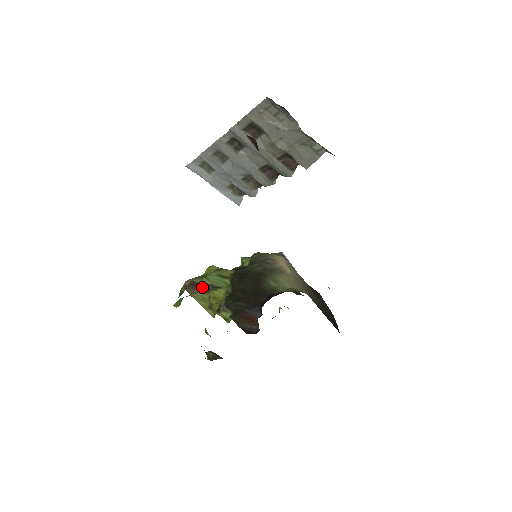
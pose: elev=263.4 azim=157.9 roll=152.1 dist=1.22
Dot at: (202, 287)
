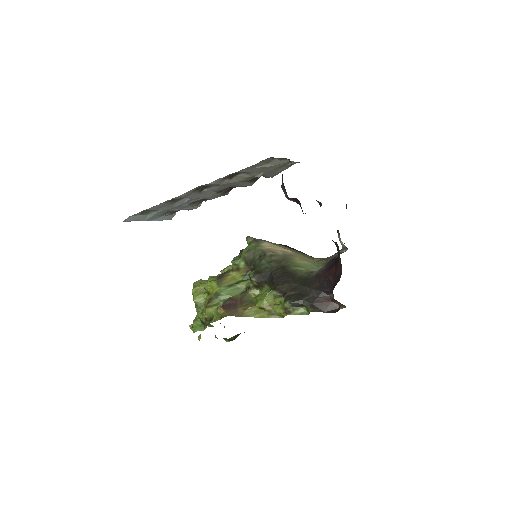
Dot at: (236, 305)
